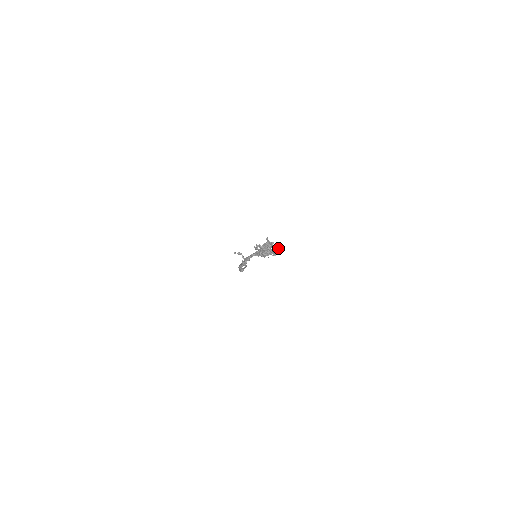
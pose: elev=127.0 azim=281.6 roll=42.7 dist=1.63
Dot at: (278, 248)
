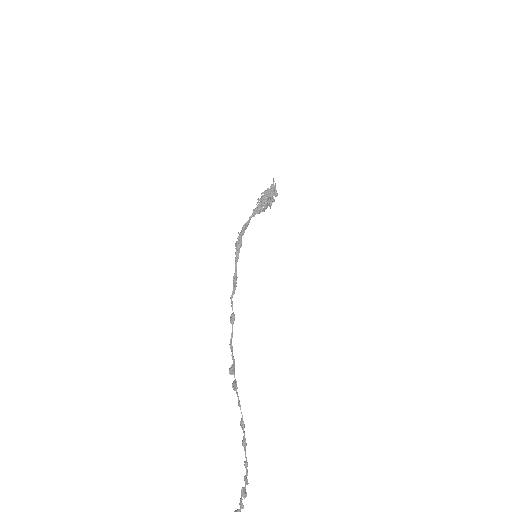
Dot at: occluded
